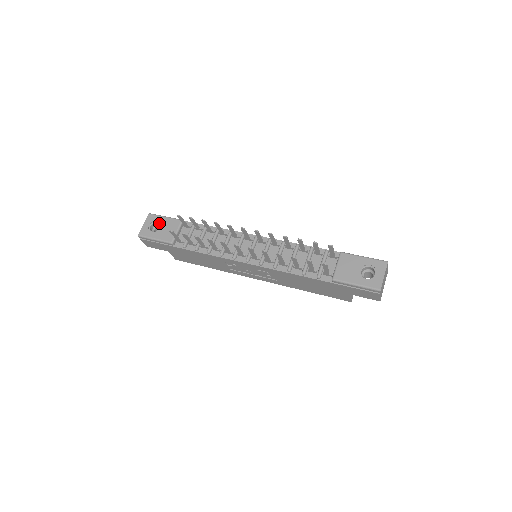
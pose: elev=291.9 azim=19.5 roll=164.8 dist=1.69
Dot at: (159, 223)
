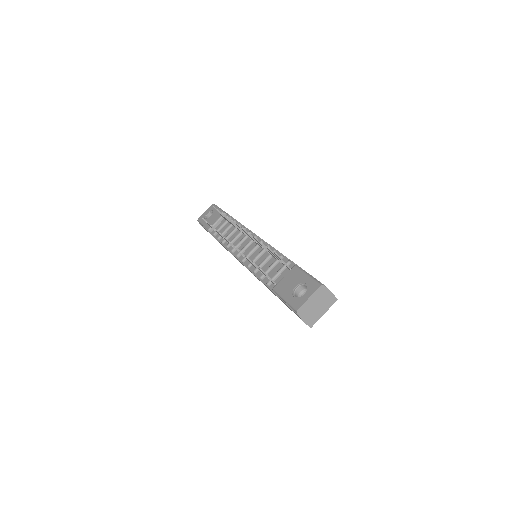
Dot at: (213, 212)
